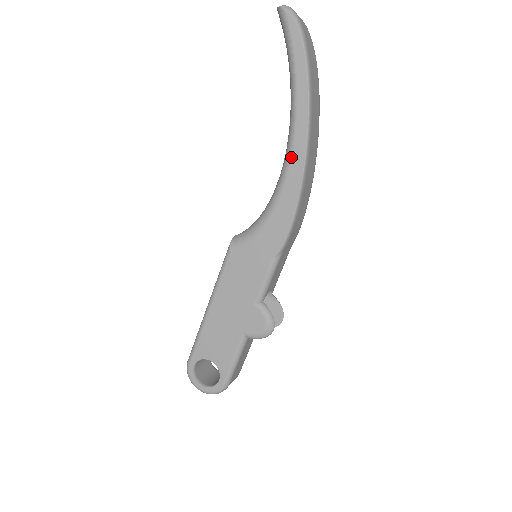
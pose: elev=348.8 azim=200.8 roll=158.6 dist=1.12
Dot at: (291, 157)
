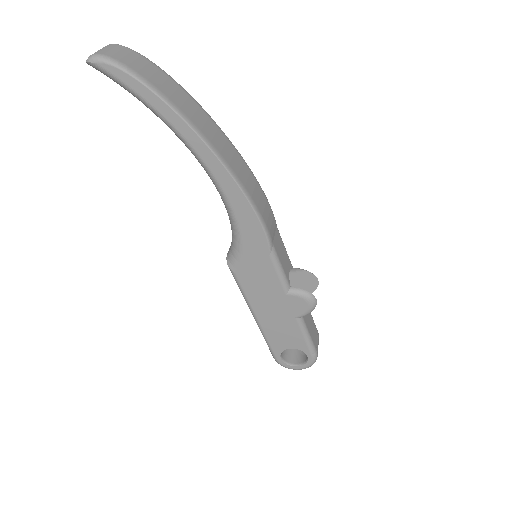
Dot at: (213, 175)
